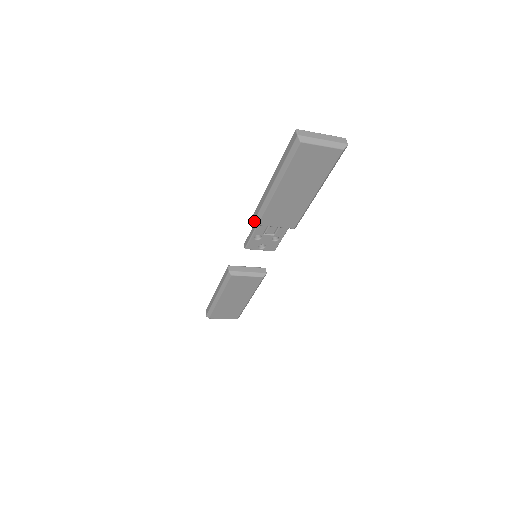
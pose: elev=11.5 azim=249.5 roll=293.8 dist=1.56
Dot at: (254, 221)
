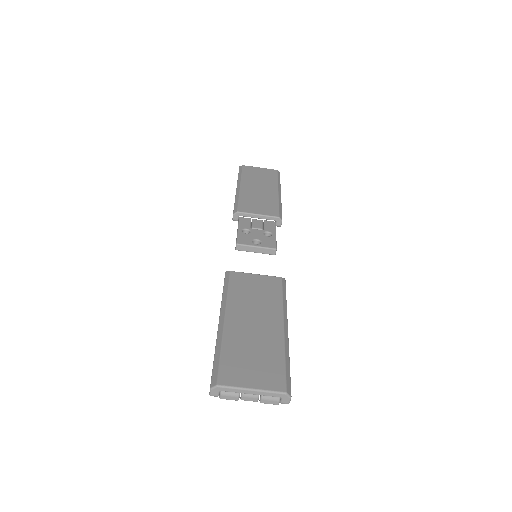
Dot at: (233, 213)
